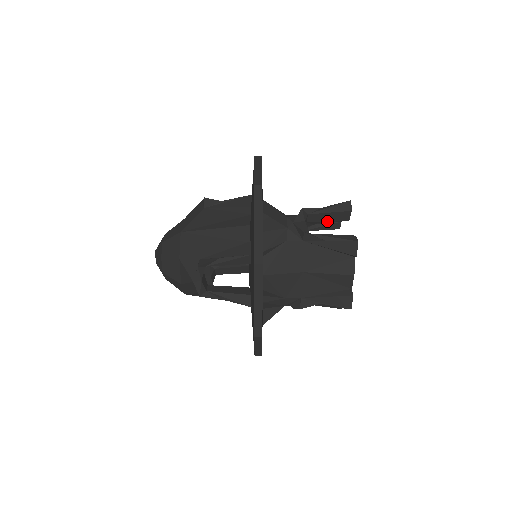
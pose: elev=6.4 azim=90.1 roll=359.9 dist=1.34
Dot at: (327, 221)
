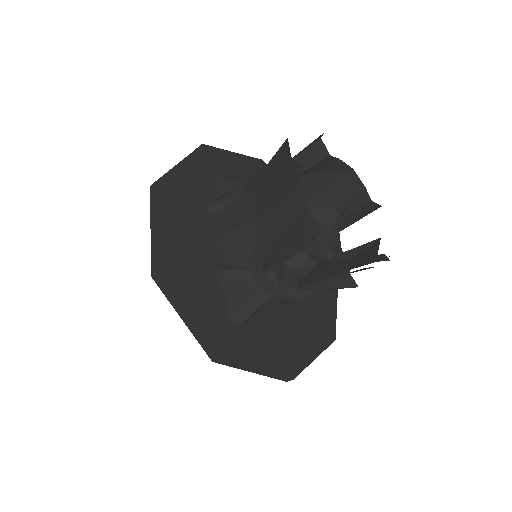
Dot at: (350, 197)
